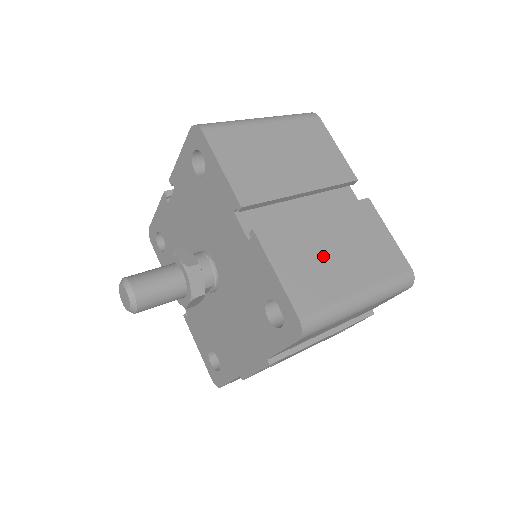
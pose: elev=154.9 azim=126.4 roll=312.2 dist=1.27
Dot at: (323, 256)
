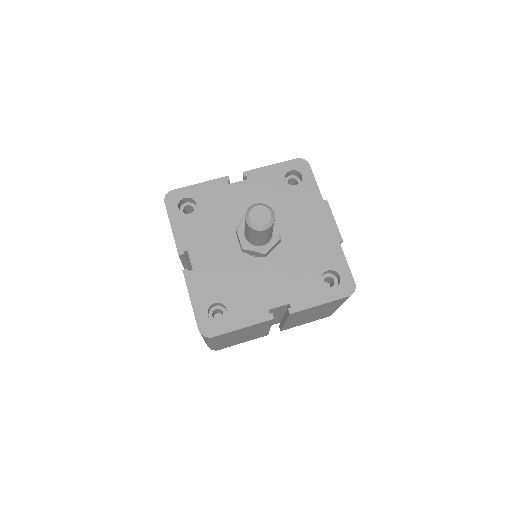
Dot at: occluded
